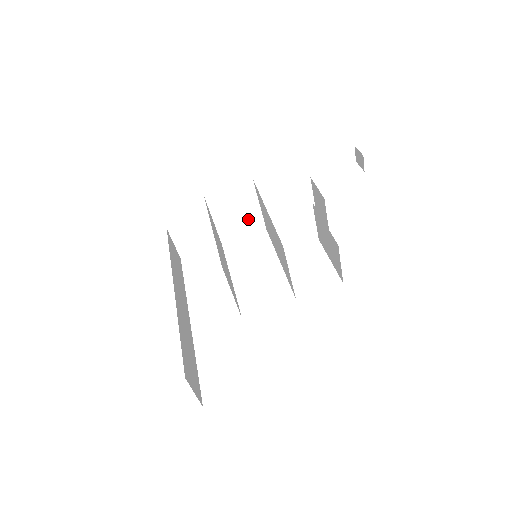
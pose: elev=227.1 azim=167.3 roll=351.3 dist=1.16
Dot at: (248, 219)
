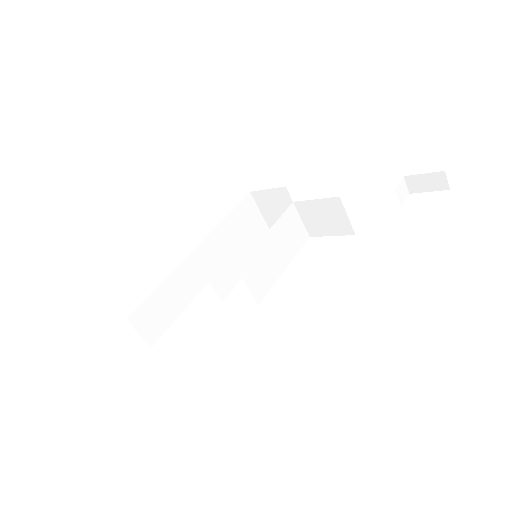
Dot at: occluded
